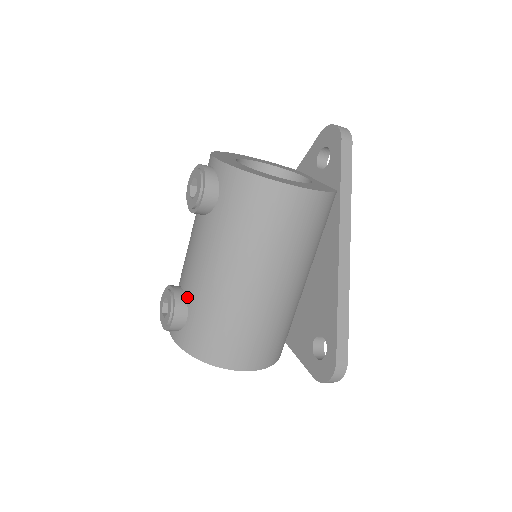
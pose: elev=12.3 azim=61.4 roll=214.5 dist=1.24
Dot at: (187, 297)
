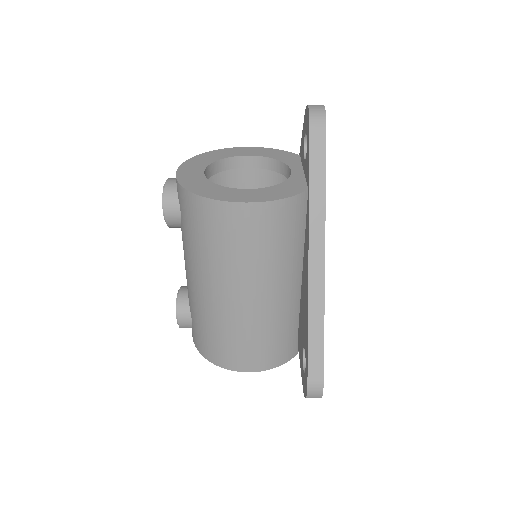
Dot at: (188, 301)
